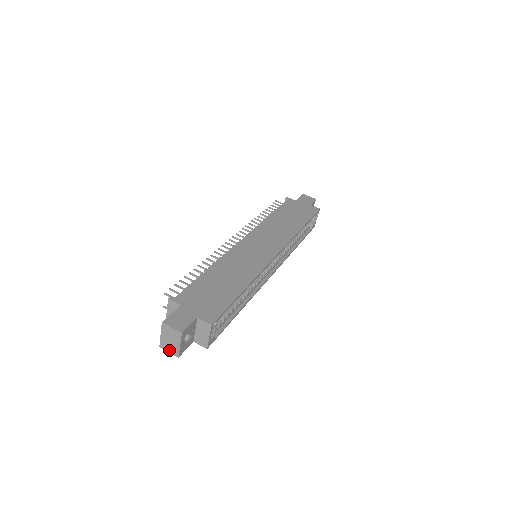
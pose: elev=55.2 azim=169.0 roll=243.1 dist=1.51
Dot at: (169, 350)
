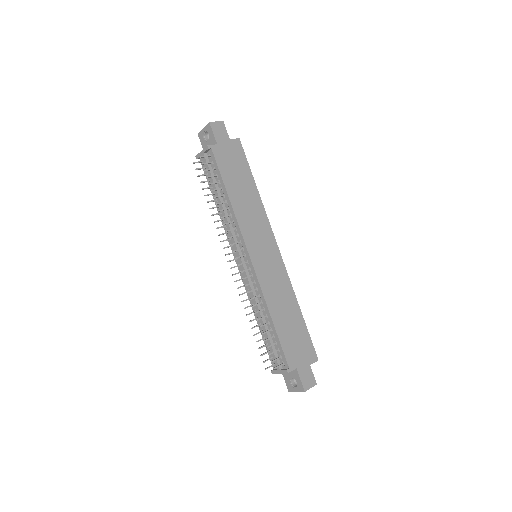
Dot at: occluded
